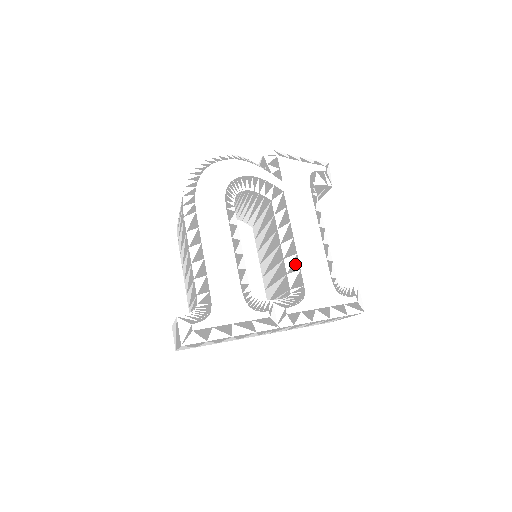
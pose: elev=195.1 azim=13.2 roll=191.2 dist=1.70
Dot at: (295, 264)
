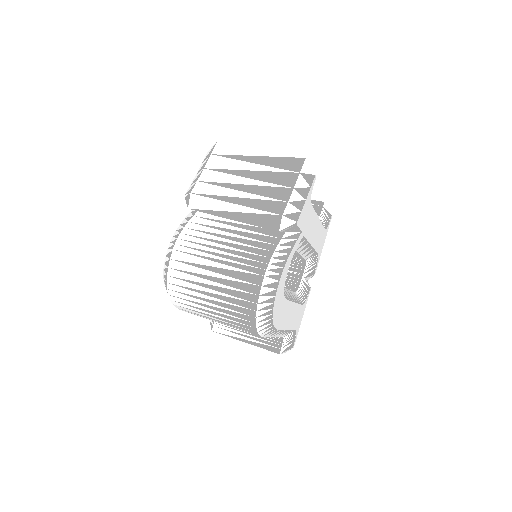
Dot at: (311, 252)
